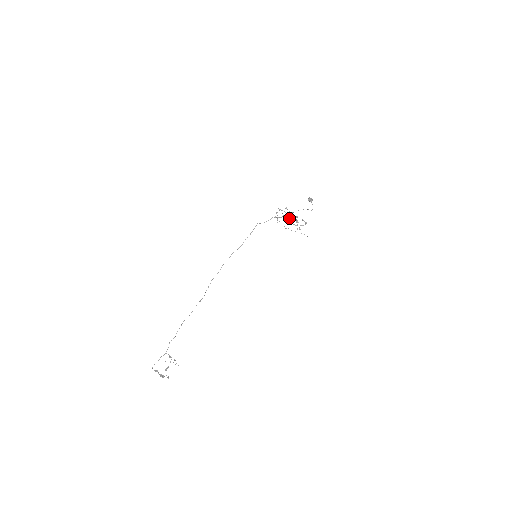
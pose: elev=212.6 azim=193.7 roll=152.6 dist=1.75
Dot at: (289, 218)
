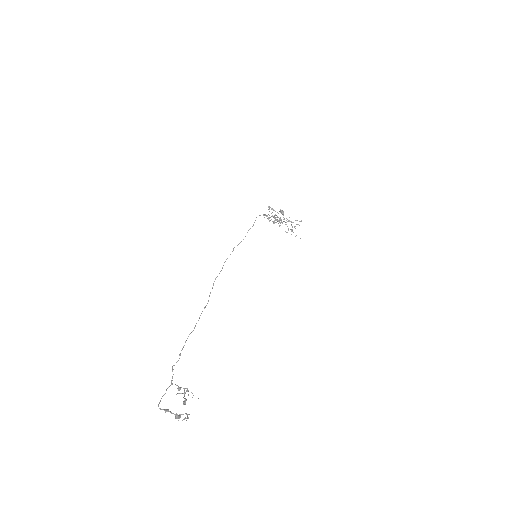
Dot at: occluded
